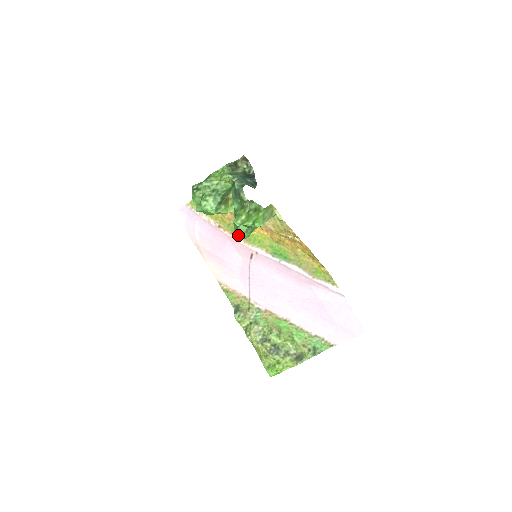
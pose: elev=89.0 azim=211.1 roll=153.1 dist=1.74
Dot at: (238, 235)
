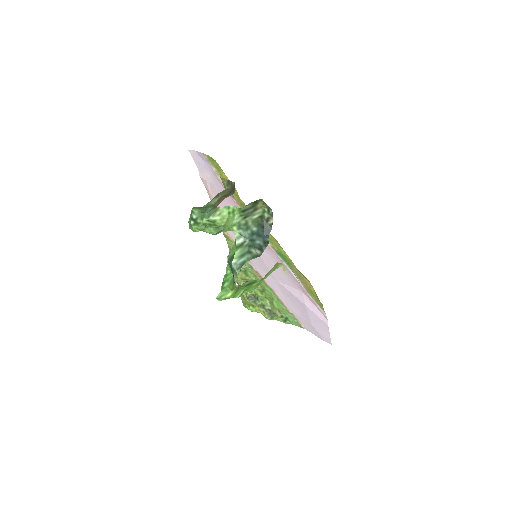
Dot at: occluded
